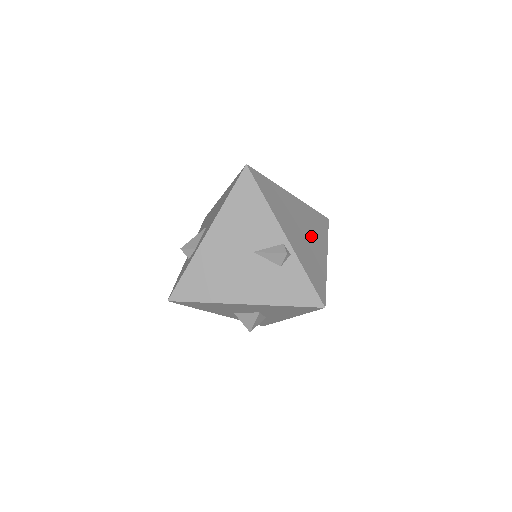
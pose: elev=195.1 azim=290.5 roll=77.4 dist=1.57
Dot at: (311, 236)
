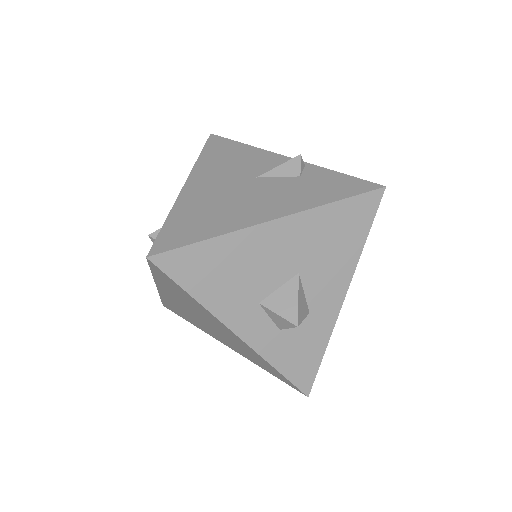
Dot at: occluded
